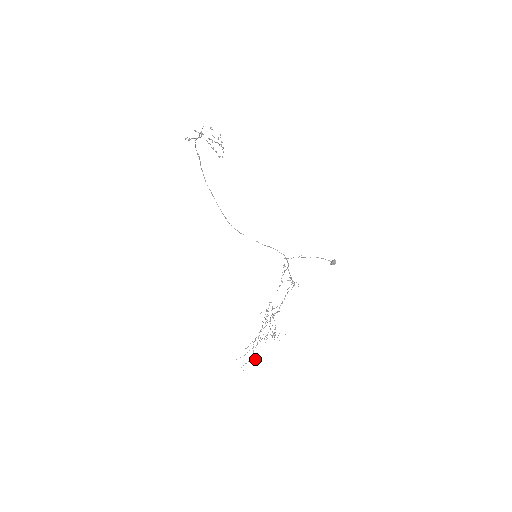
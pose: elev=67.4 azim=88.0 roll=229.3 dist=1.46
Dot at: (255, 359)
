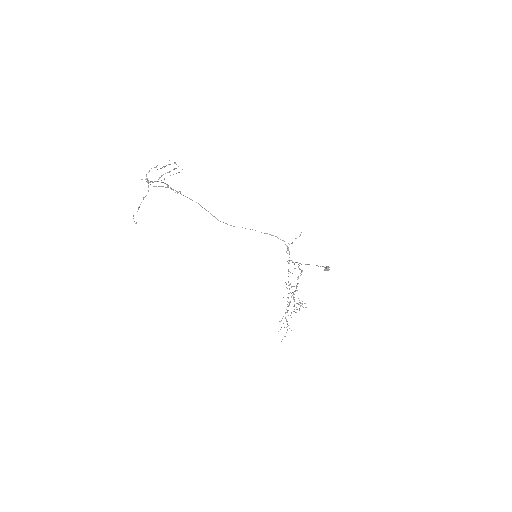
Dot at: (291, 330)
